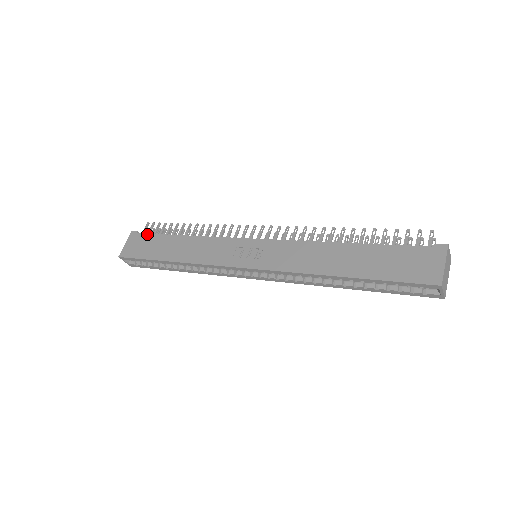
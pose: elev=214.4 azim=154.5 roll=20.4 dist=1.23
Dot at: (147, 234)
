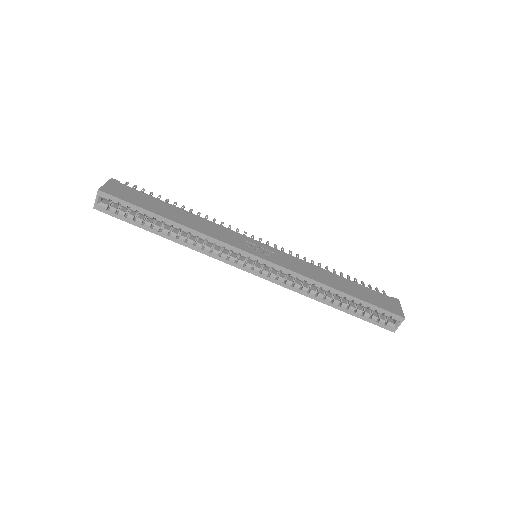
Dot at: (135, 189)
